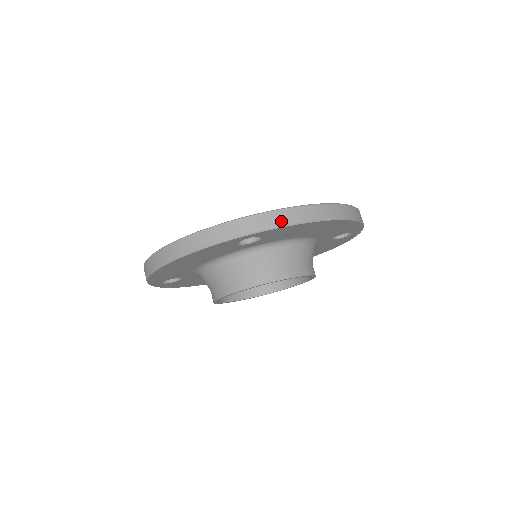
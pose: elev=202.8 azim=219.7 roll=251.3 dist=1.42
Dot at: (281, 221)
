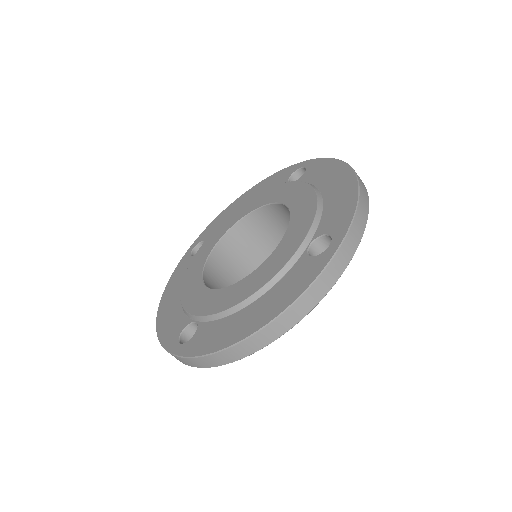
Dot at: (201, 365)
